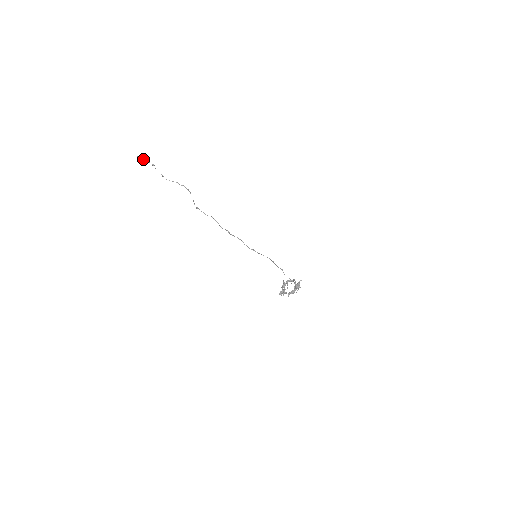
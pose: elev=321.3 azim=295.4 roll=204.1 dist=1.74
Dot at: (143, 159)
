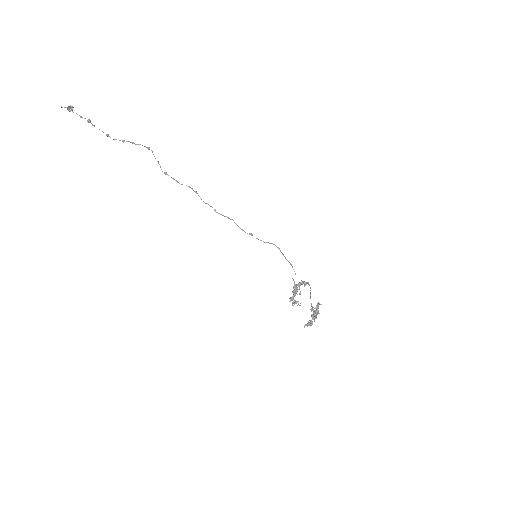
Dot at: (71, 110)
